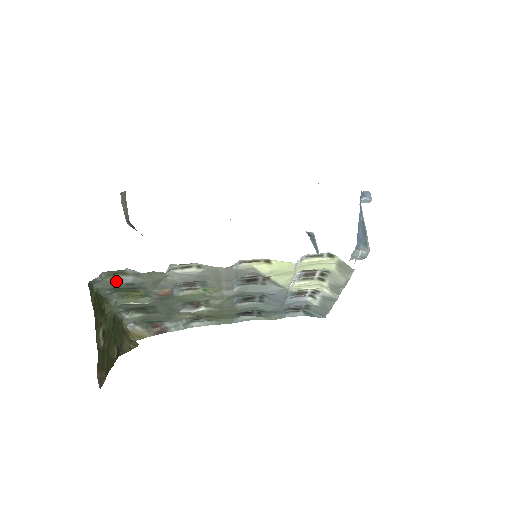
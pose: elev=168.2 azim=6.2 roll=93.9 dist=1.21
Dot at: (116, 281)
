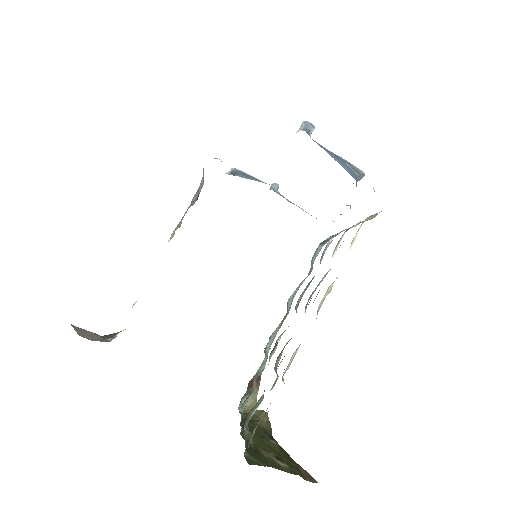
Dot at: (254, 432)
